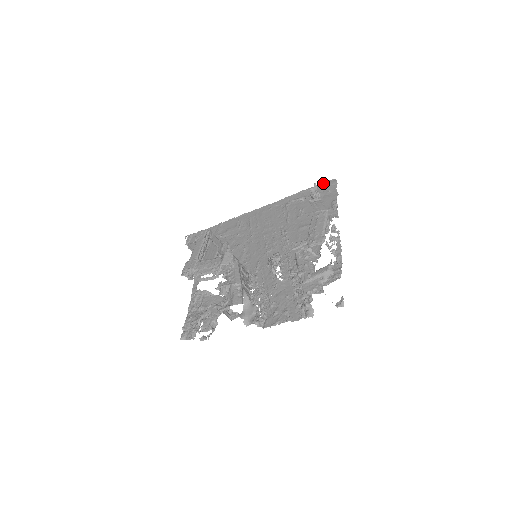
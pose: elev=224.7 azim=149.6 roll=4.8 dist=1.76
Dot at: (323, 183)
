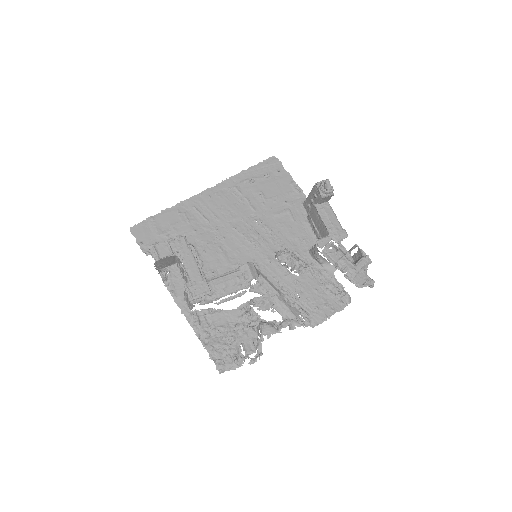
Dot at: (264, 161)
